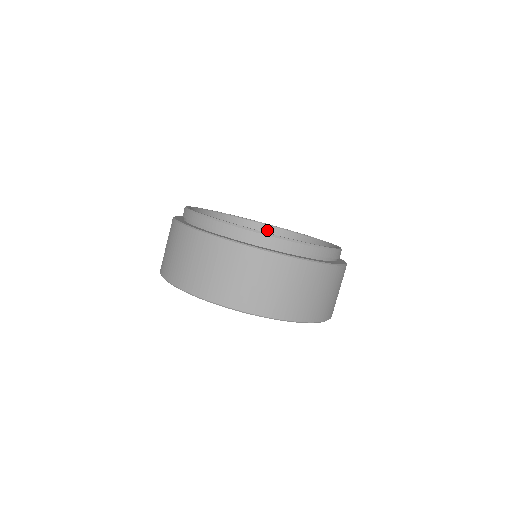
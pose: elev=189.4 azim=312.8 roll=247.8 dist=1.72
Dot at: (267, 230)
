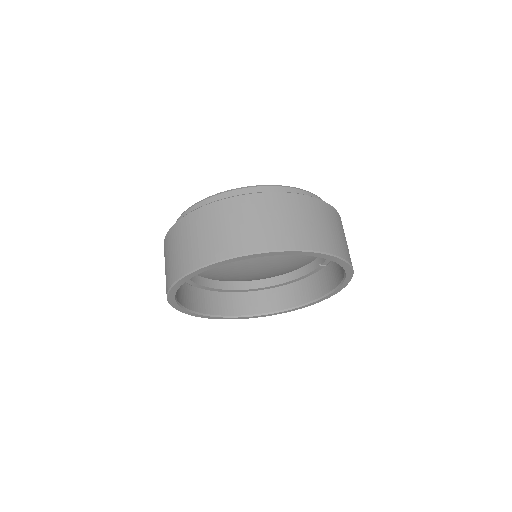
Dot at: occluded
